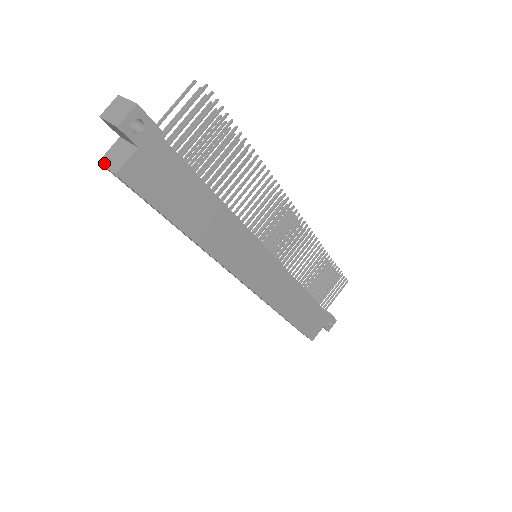
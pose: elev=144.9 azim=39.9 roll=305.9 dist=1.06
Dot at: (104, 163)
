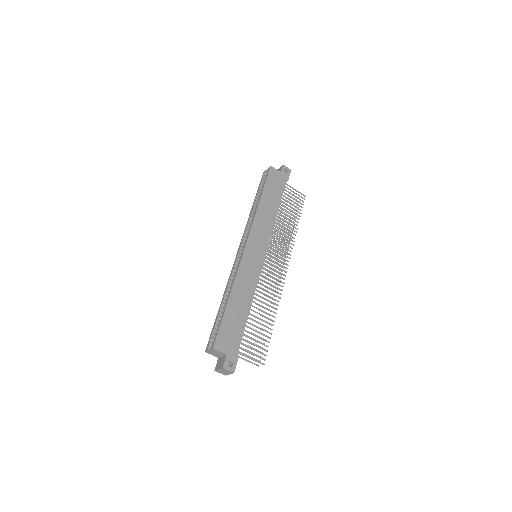
Dot at: (266, 171)
